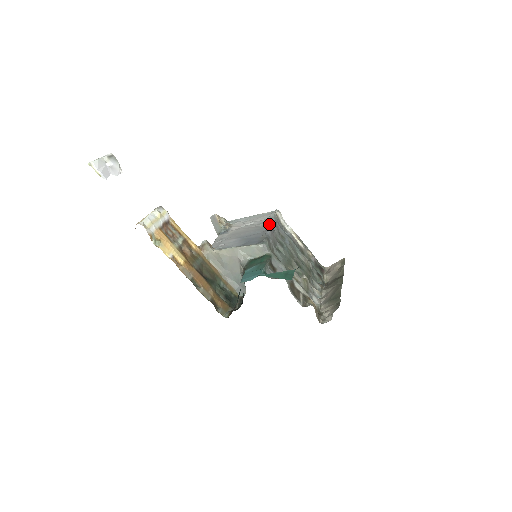
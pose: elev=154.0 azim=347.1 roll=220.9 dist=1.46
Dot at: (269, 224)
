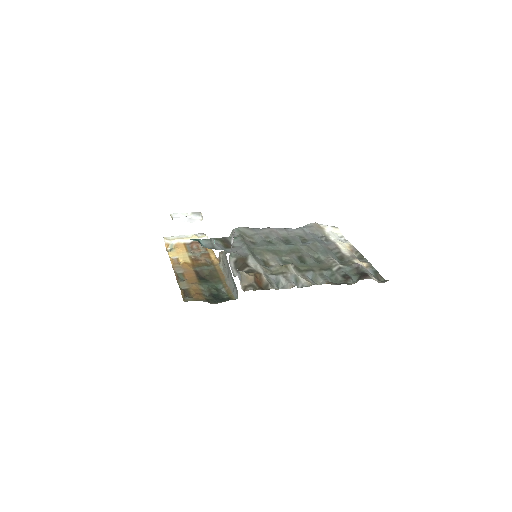
Dot at: (290, 229)
